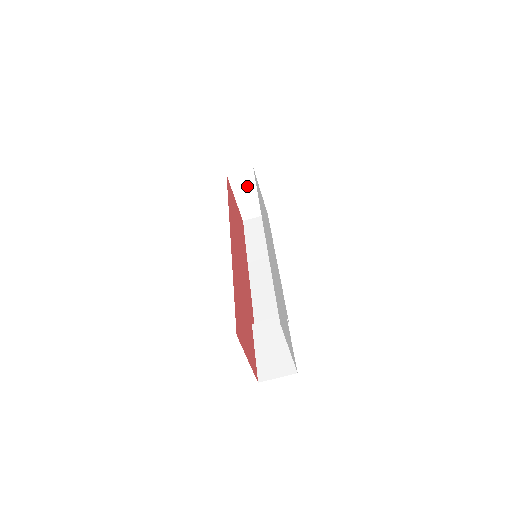
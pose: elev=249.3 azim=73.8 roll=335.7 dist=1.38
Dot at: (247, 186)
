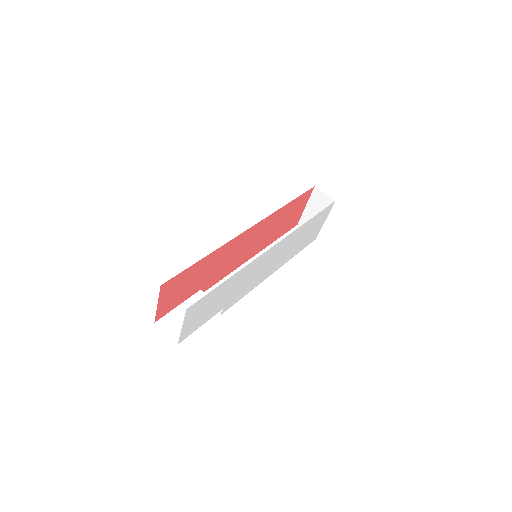
Dot at: (320, 208)
